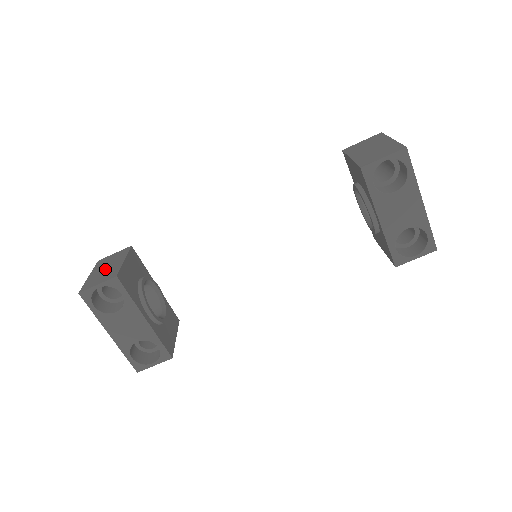
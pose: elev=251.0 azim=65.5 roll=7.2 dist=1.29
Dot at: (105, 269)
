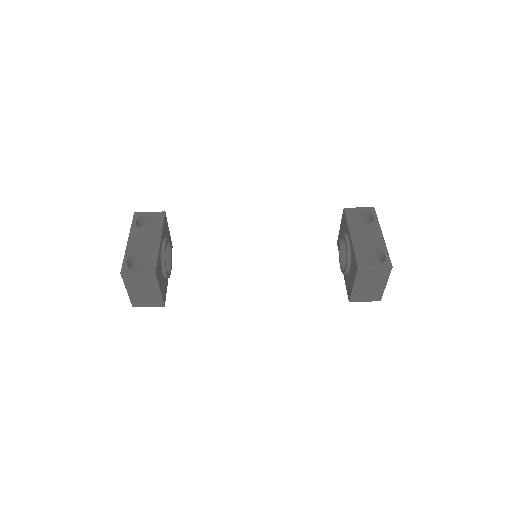
Dot at: occluded
